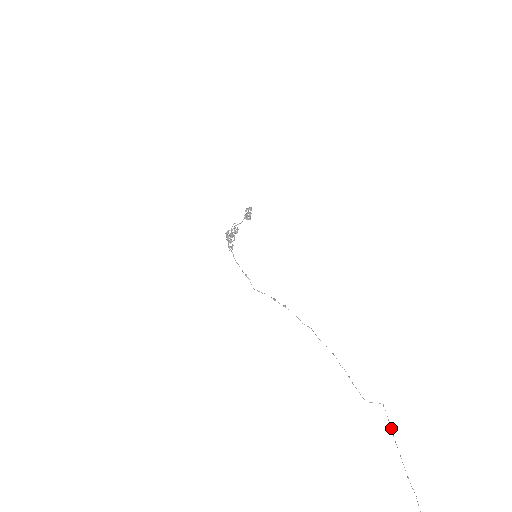
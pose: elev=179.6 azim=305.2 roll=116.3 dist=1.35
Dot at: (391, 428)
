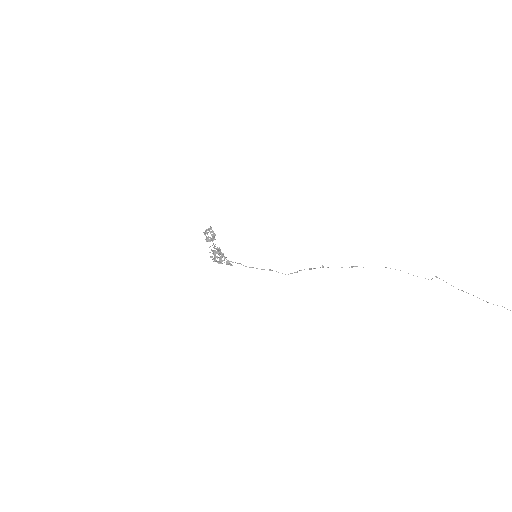
Dot at: occluded
